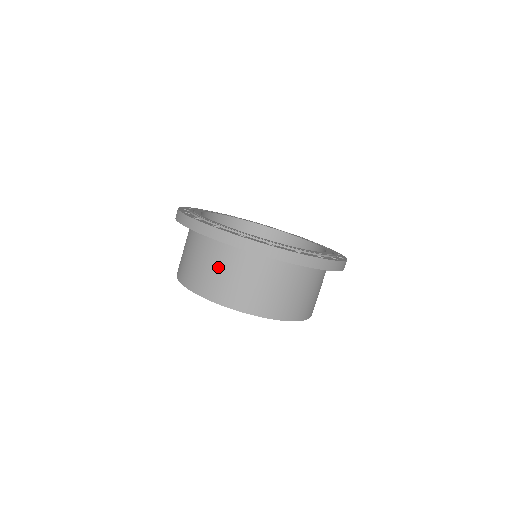
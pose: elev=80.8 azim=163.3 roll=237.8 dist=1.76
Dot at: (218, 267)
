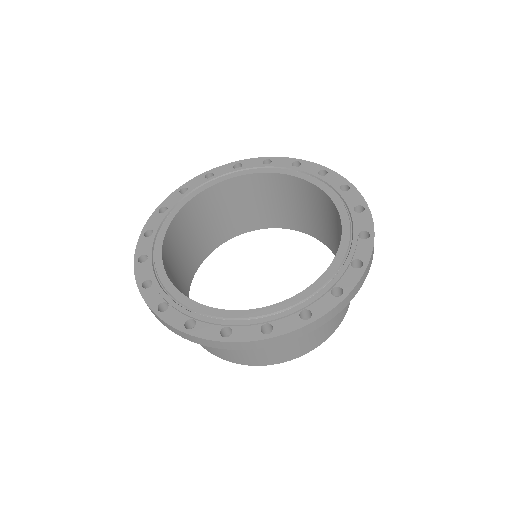
Dot at: occluded
